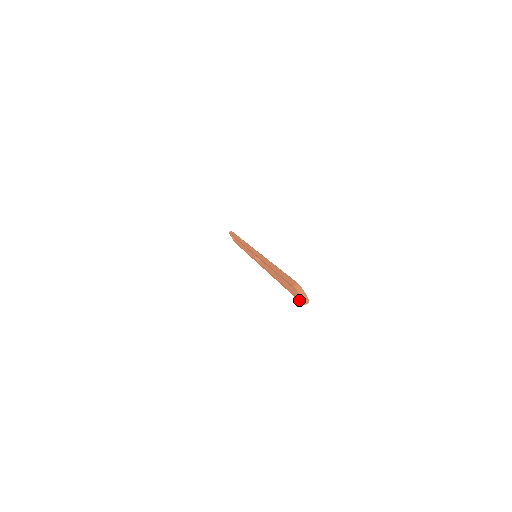
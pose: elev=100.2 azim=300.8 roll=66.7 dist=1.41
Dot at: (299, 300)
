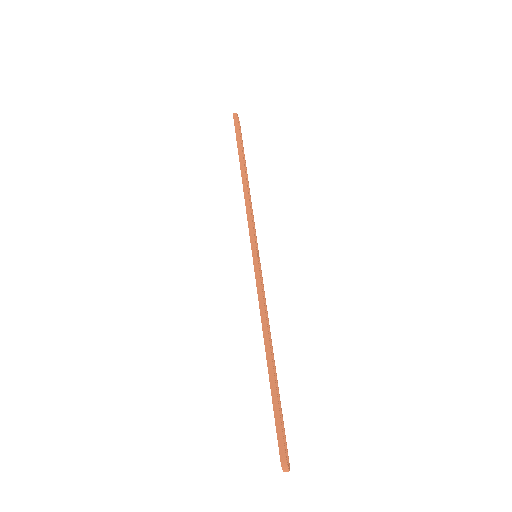
Dot at: occluded
